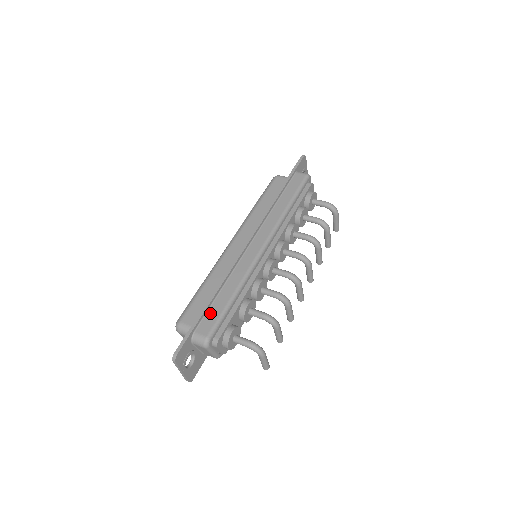
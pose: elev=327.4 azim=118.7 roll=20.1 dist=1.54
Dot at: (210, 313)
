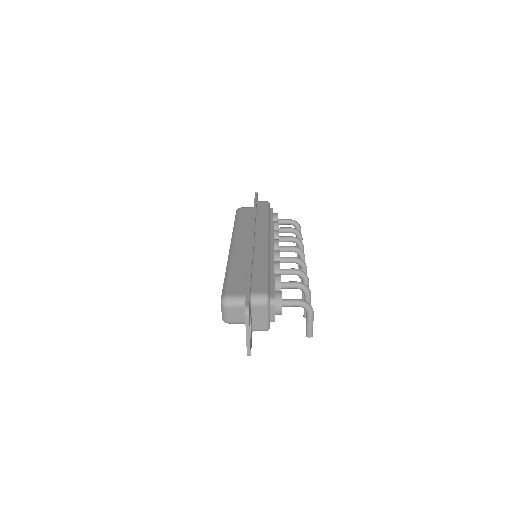
Dot at: (255, 279)
